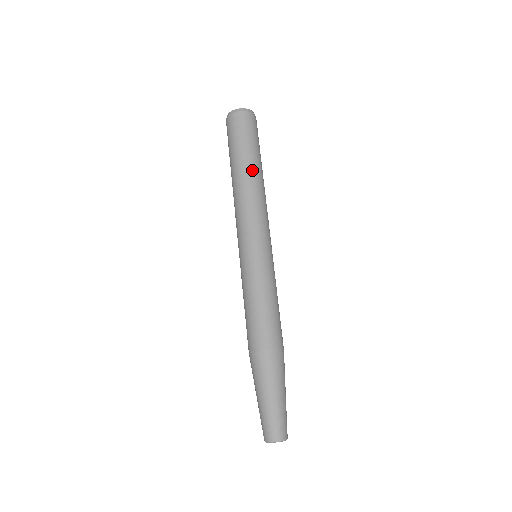
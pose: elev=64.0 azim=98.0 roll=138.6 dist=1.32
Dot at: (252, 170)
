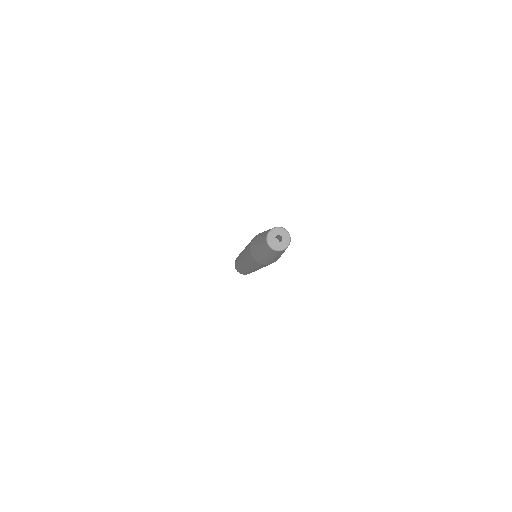
Dot at: occluded
